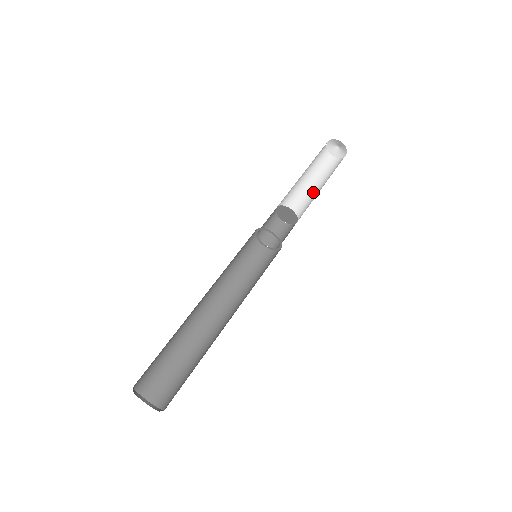
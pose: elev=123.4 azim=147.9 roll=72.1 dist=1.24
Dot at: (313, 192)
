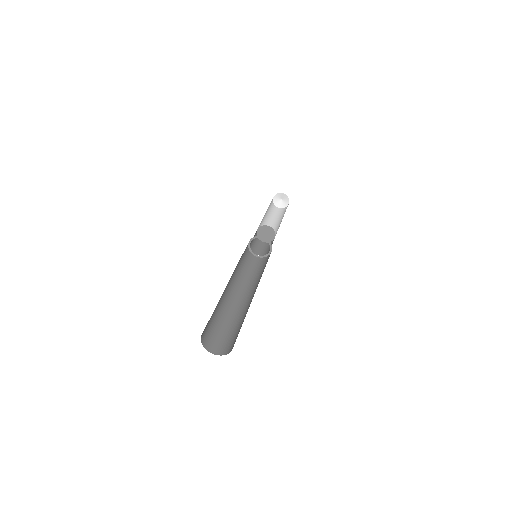
Dot at: (277, 225)
